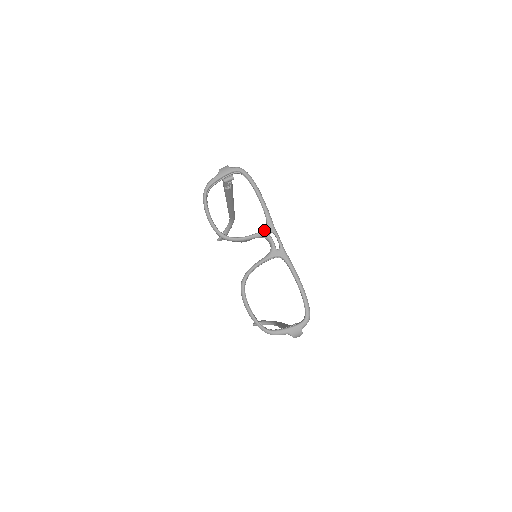
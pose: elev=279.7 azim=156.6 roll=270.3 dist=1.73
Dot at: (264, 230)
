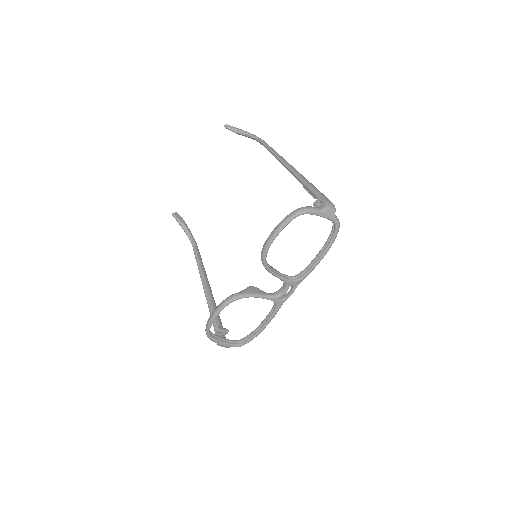
Dot at: (292, 282)
